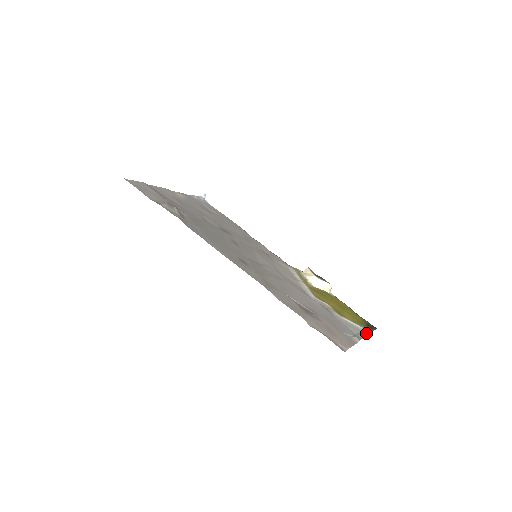
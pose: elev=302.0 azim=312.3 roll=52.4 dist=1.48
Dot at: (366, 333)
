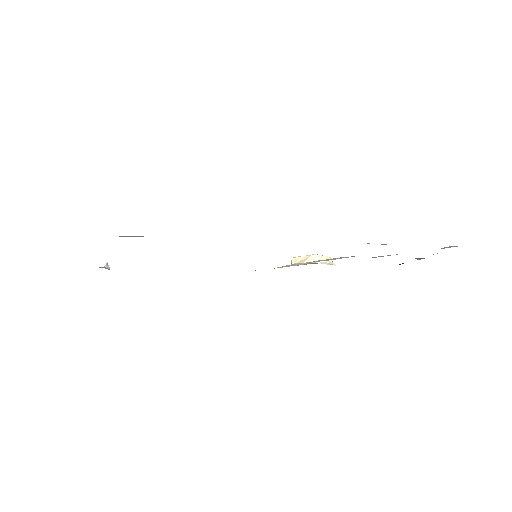
Dot at: occluded
